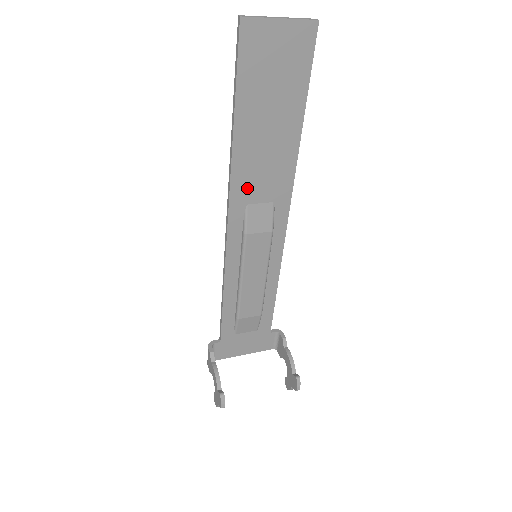
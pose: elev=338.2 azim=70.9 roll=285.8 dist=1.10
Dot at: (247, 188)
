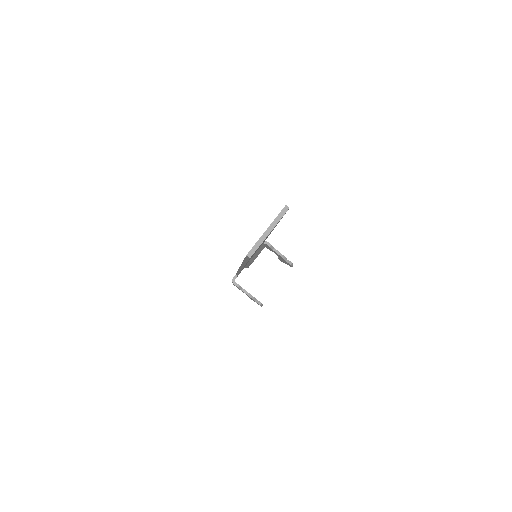
Dot at: occluded
